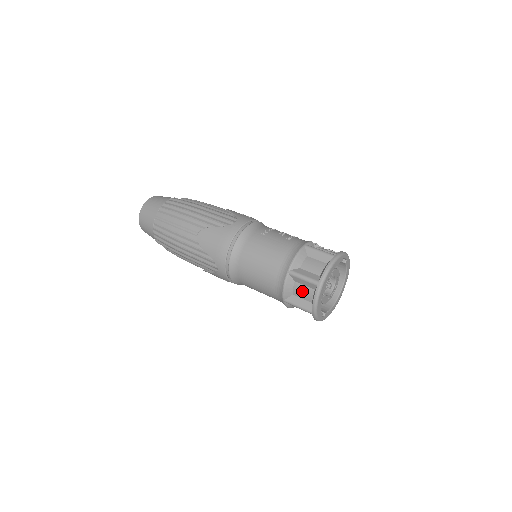
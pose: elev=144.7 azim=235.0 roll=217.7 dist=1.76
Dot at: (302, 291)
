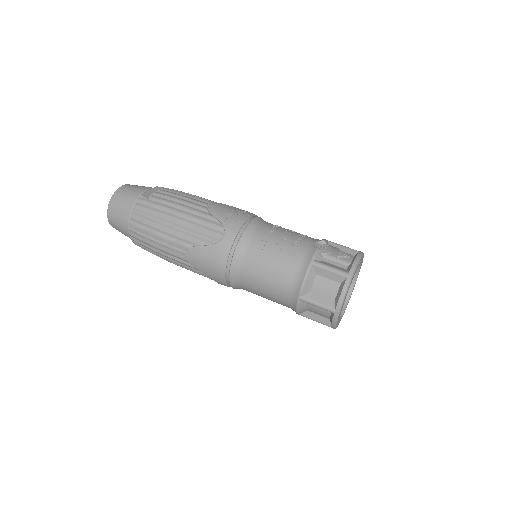
Dot at: (317, 311)
